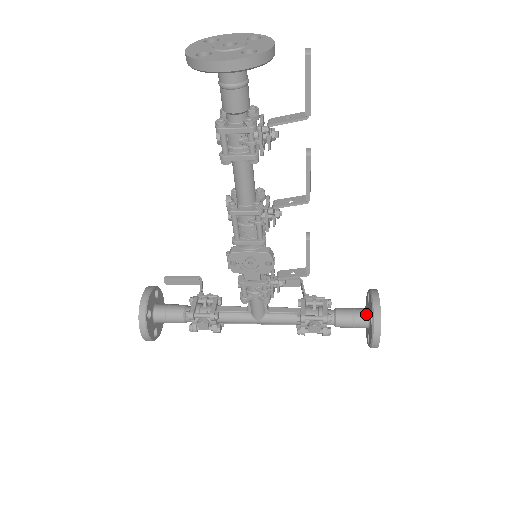
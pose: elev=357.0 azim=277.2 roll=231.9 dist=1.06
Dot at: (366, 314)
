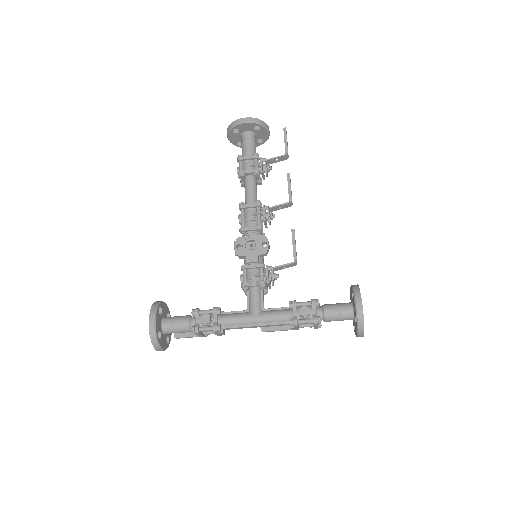
Dot at: (349, 302)
